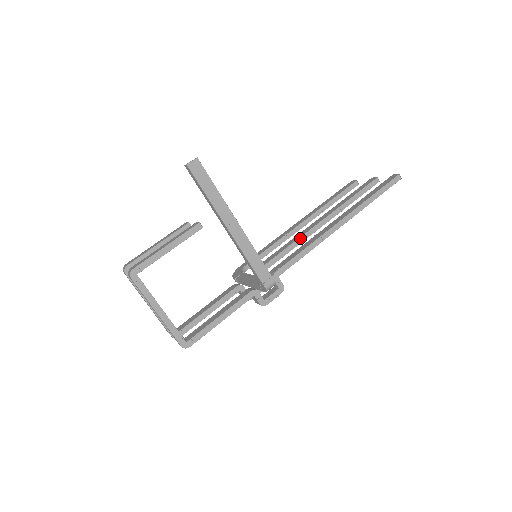
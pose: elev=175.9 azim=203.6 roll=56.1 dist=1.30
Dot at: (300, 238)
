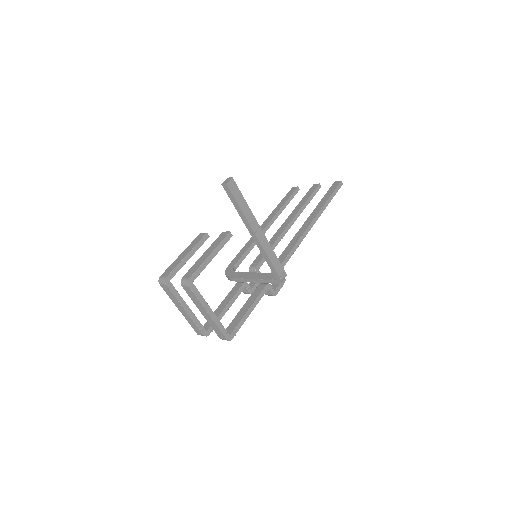
Dot at: (279, 238)
